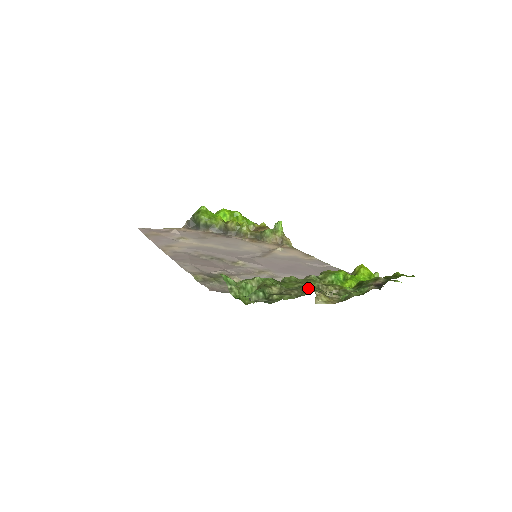
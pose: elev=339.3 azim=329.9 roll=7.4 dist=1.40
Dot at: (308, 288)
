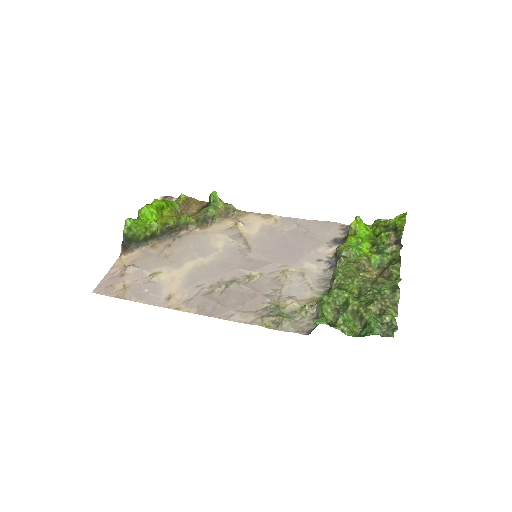
Dot at: (385, 288)
